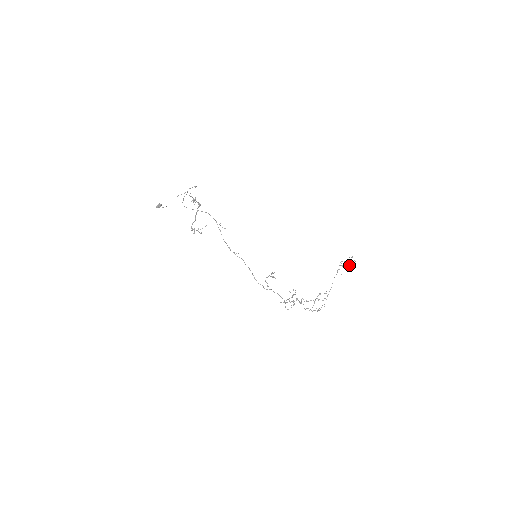
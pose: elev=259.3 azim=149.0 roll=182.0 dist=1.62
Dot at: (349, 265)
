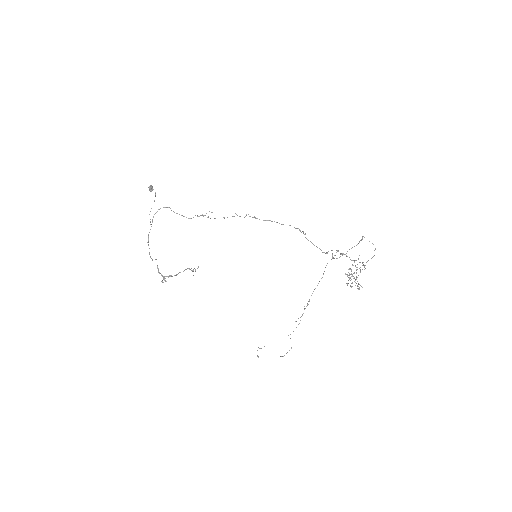
Dot at: occluded
